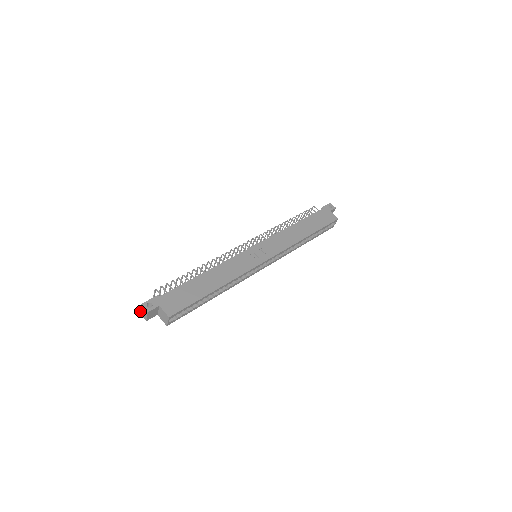
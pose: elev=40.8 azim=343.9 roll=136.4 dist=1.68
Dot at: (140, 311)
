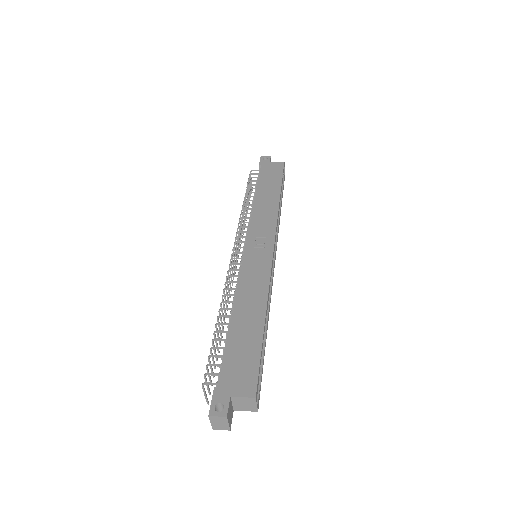
Dot at: (212, 426)
